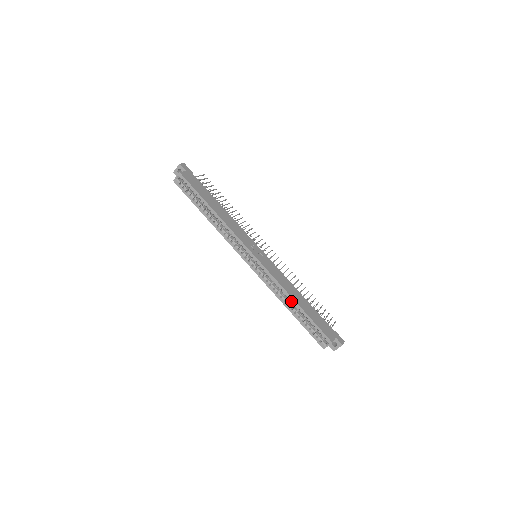
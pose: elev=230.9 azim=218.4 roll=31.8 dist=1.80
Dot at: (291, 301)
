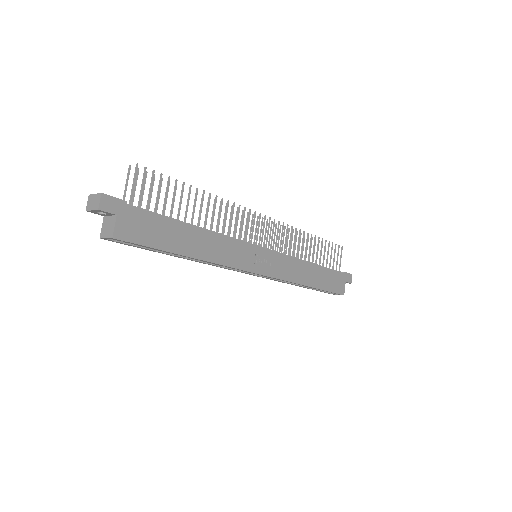
Dot at: occluded
